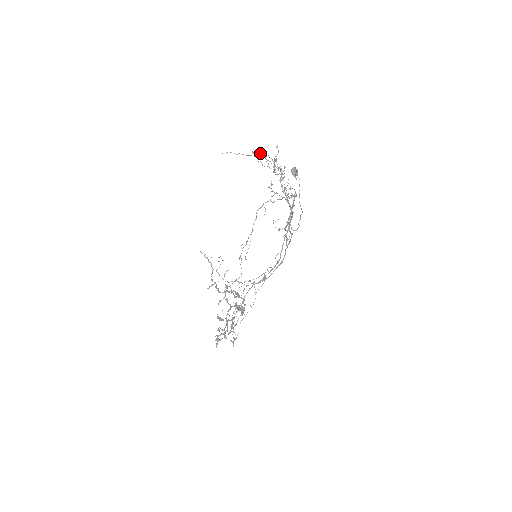
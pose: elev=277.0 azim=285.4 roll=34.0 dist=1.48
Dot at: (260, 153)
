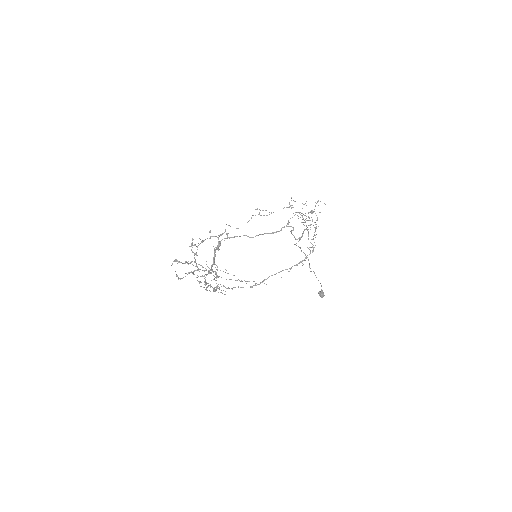
Dot at: (312, 221)
